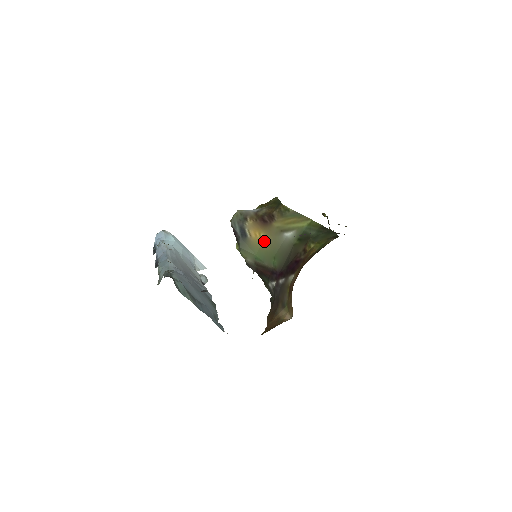
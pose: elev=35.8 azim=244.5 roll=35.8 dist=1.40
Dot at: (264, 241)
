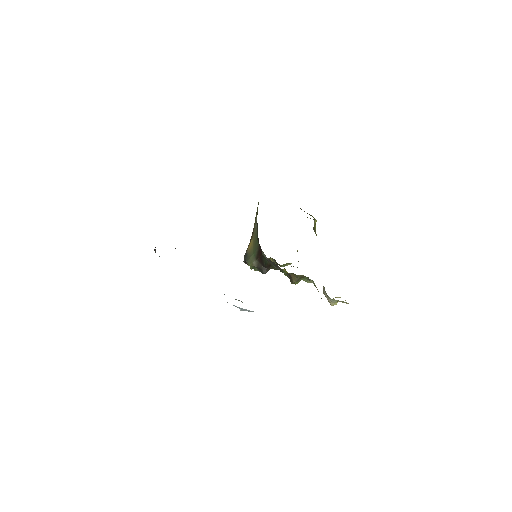
Dot at: (253, 242)
